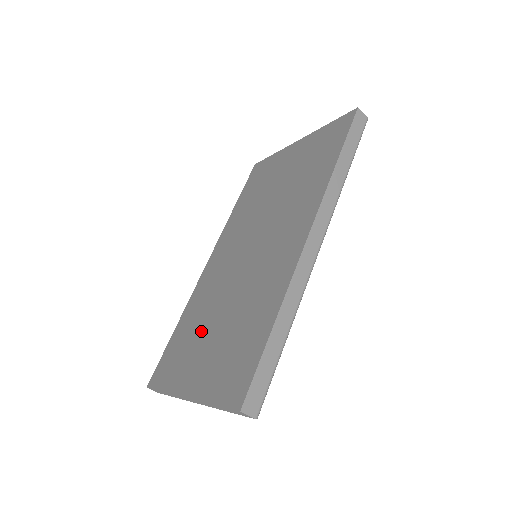
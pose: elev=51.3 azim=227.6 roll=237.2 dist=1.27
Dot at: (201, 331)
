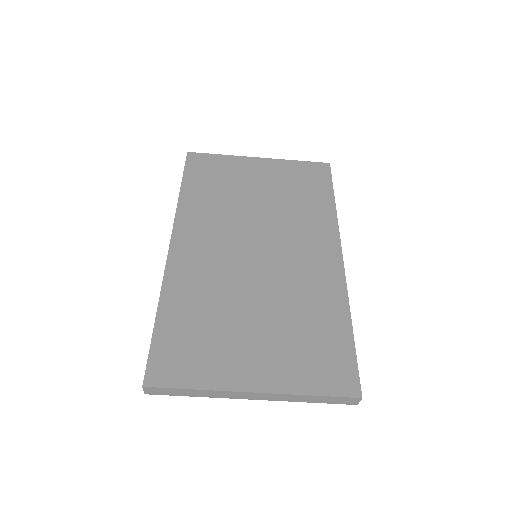
Dot at: (228, 323)
